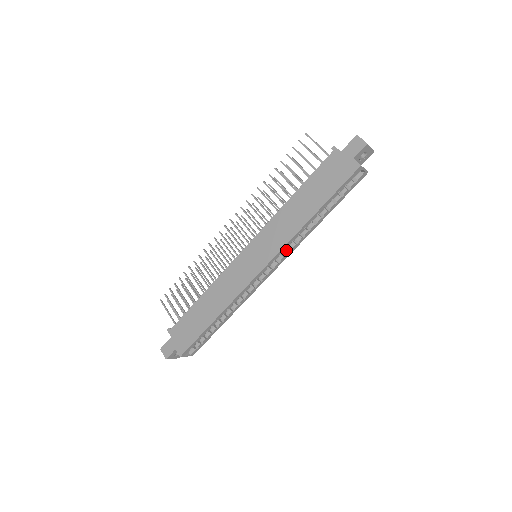
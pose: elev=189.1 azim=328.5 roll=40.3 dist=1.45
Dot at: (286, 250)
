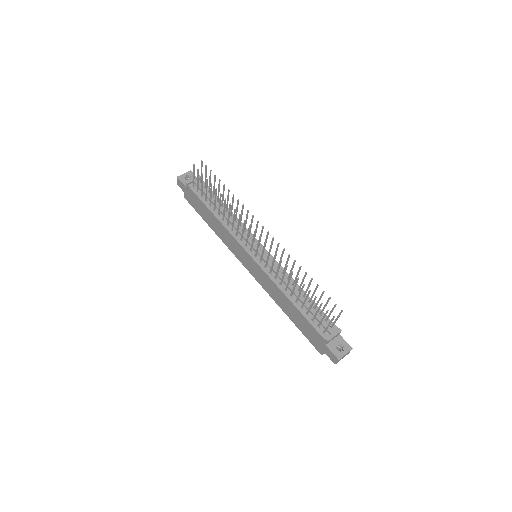
Dot at: occluded
